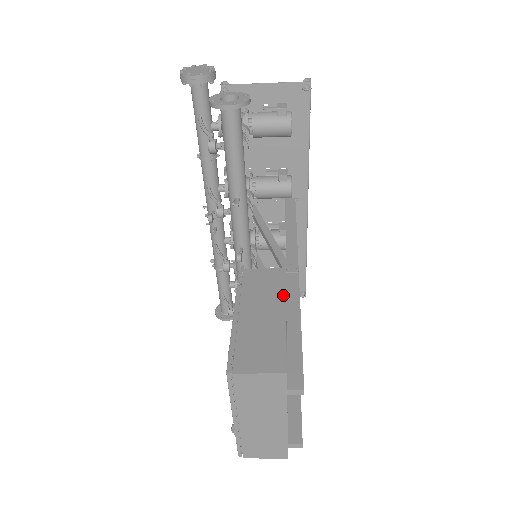
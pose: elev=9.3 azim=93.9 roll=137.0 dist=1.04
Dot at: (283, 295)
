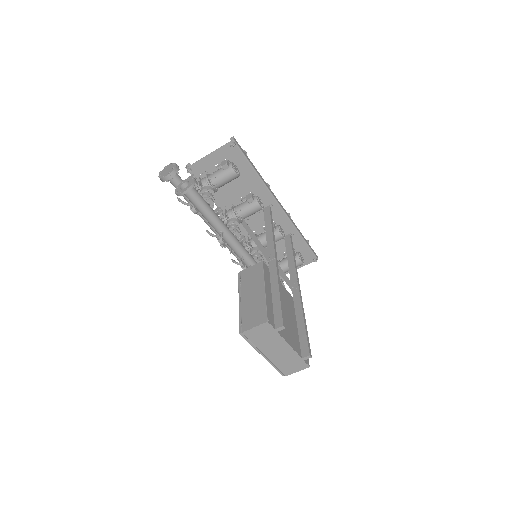
Dot at: (262, 278)
